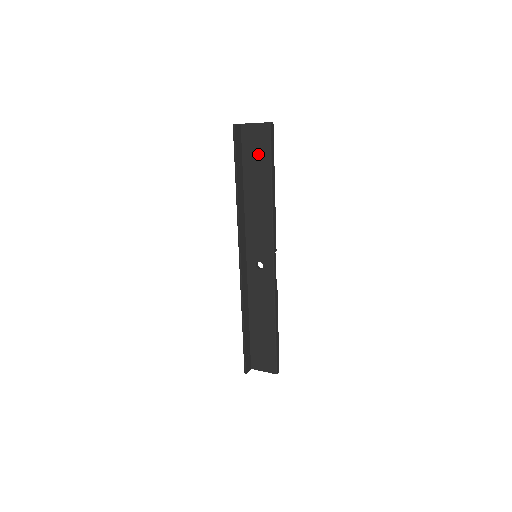
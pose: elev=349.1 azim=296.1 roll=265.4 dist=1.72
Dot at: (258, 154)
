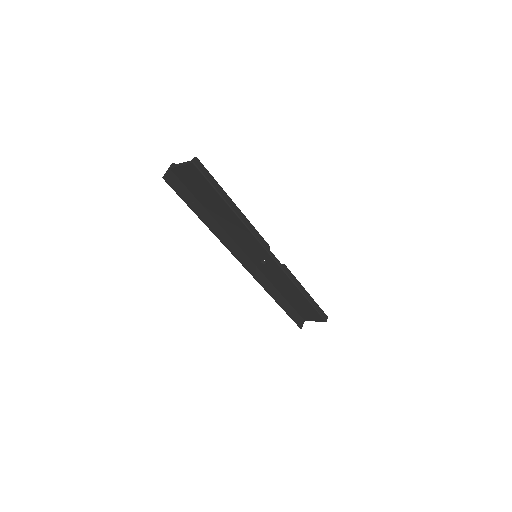
Dot at: (202, 188)
